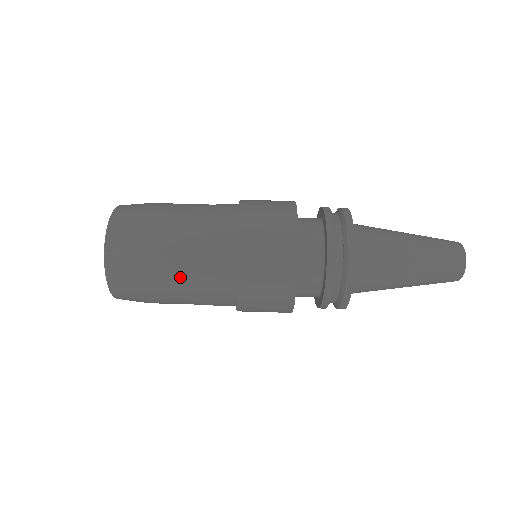
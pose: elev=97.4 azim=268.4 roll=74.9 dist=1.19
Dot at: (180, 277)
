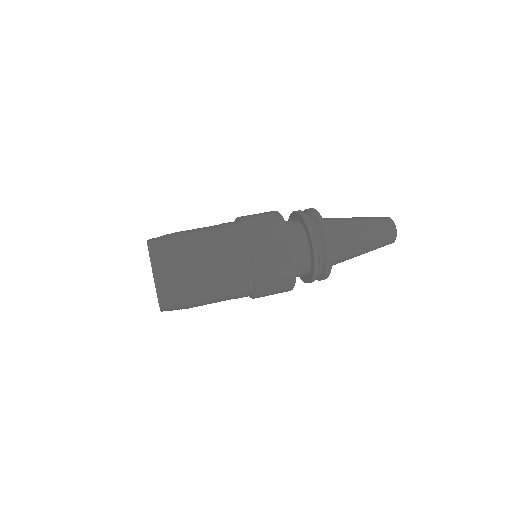
Dot at: (202, 231)
